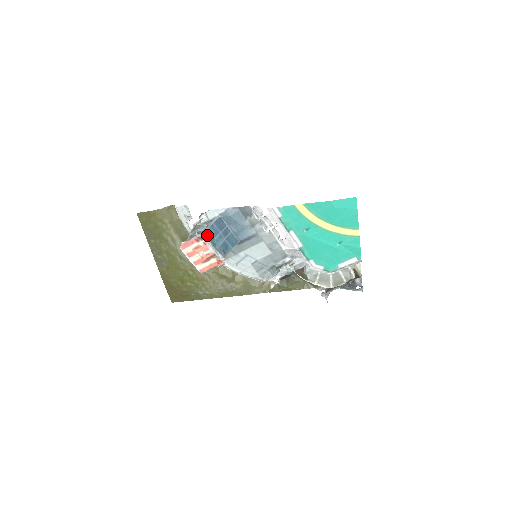
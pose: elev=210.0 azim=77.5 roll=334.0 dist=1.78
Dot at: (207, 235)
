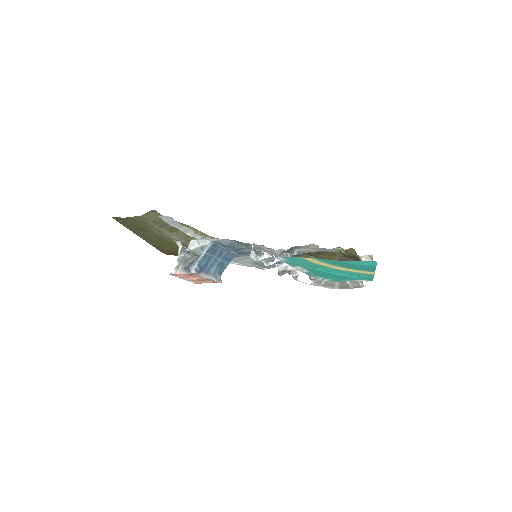
Dot at: (199, 271)
